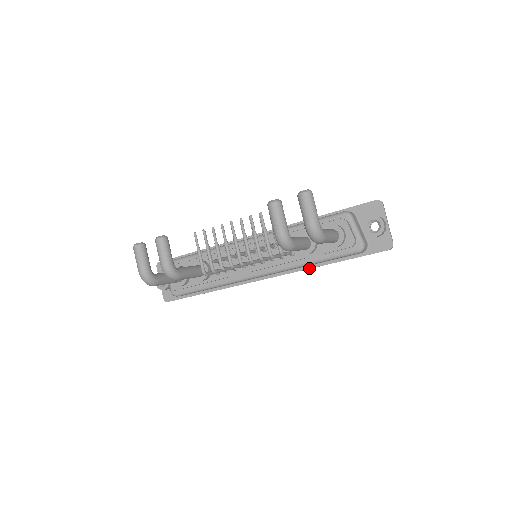
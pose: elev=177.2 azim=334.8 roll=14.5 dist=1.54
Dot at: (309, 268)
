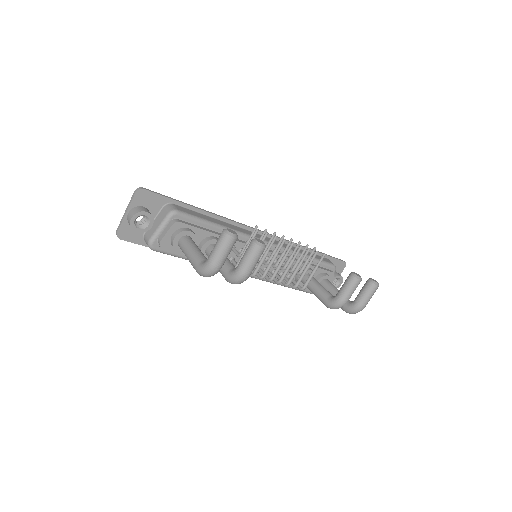
Dot at: occluded
